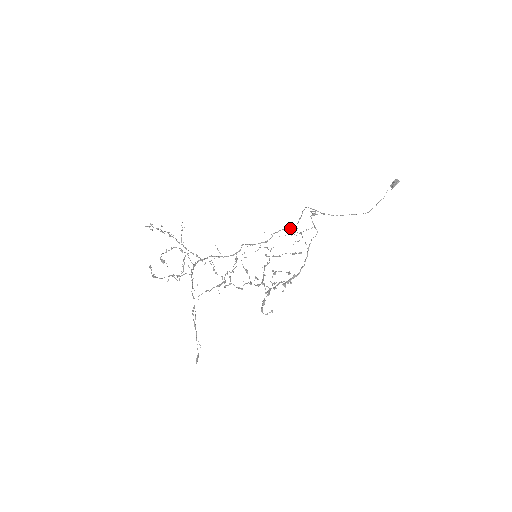
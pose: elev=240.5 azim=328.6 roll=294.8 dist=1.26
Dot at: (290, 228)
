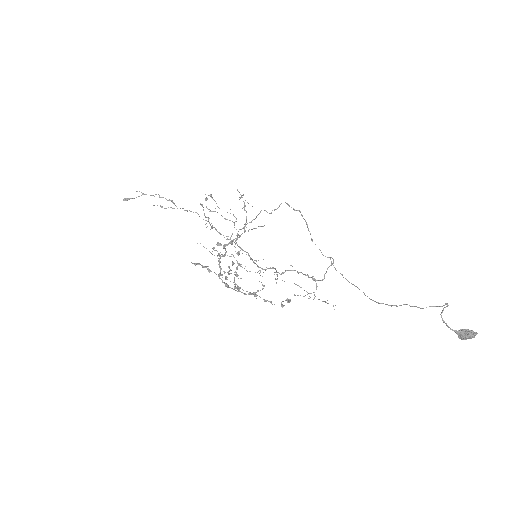
Dot at: (310, 277)
